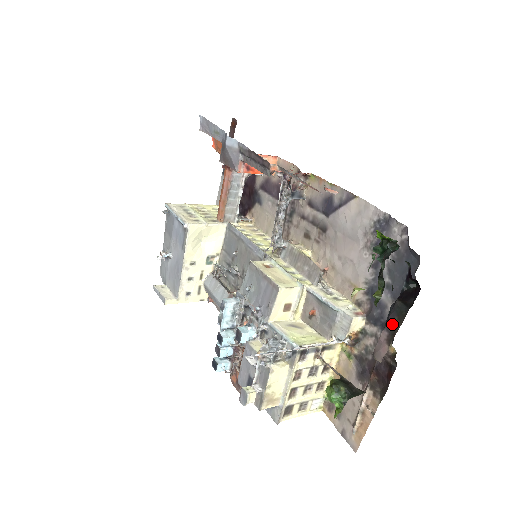
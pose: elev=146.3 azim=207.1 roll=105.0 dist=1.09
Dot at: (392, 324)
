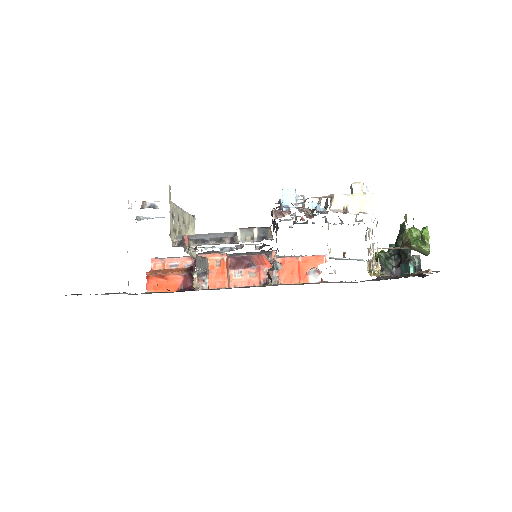
Dot at: occluded
